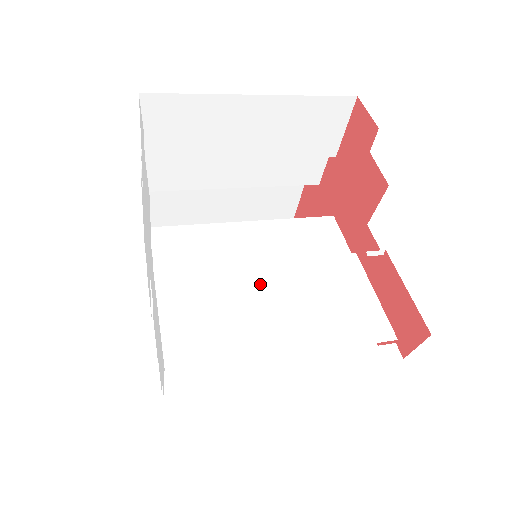
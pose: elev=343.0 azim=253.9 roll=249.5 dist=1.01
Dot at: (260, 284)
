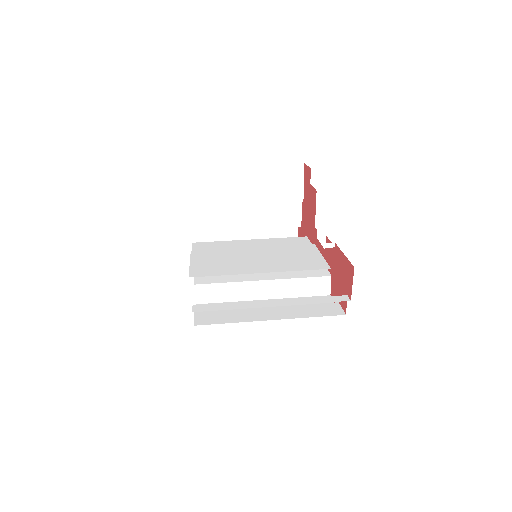
Dot at: (251, 254)
